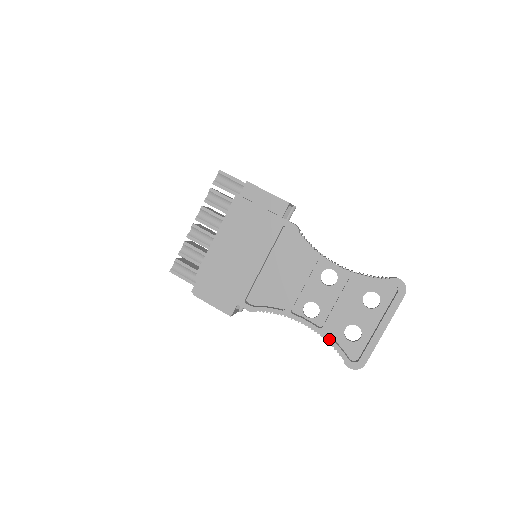
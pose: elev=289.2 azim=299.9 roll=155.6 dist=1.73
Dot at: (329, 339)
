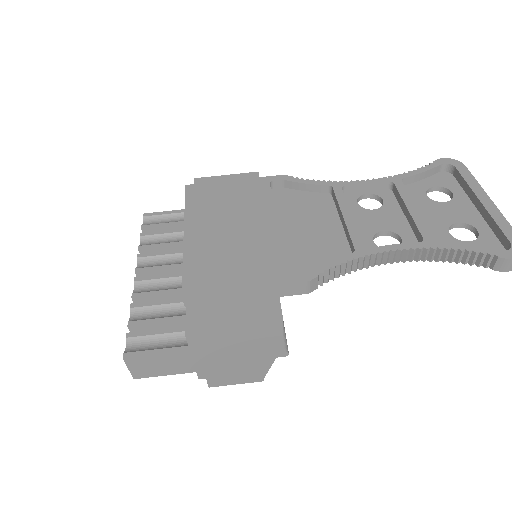
Dot at: (447, 245)
